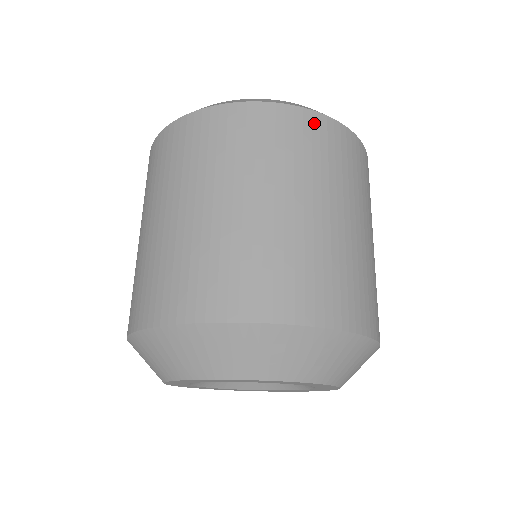
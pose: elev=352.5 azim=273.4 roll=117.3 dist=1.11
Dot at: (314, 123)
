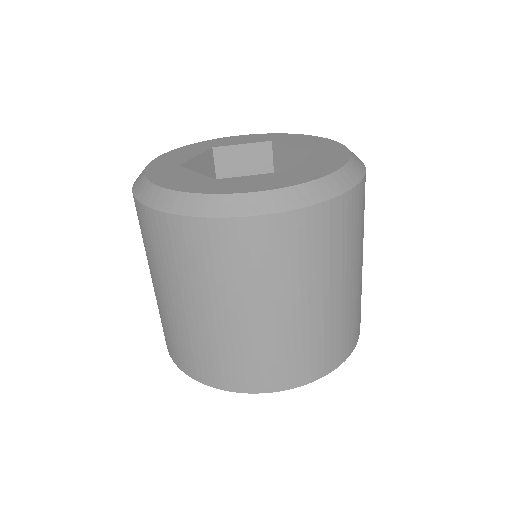
Dot at: (324, 216)
